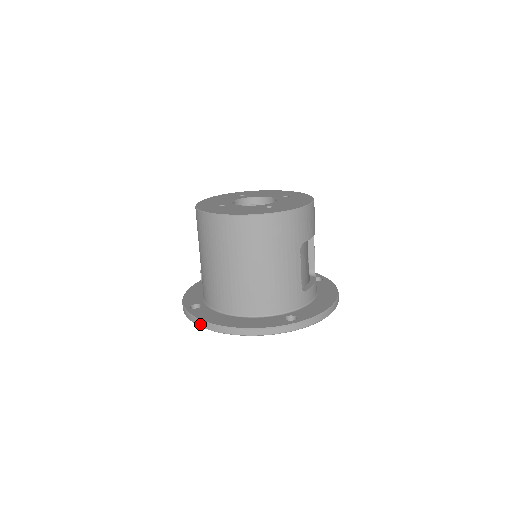
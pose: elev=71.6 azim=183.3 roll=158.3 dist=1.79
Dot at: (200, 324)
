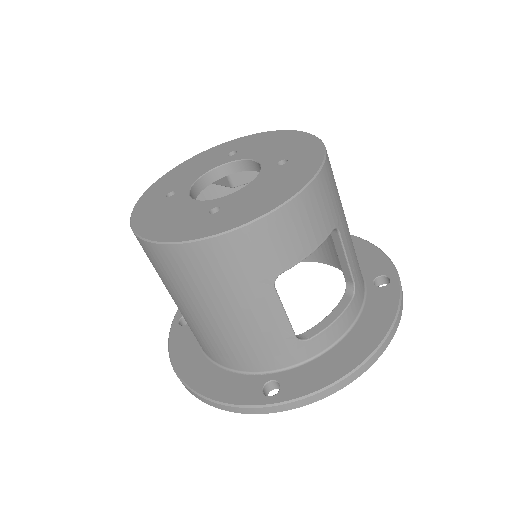
Dot at: occluded
